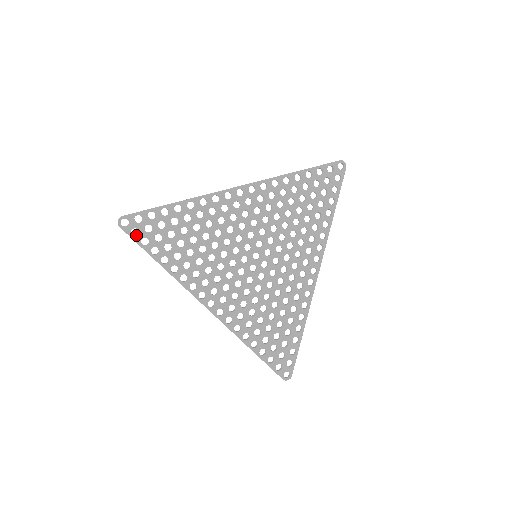
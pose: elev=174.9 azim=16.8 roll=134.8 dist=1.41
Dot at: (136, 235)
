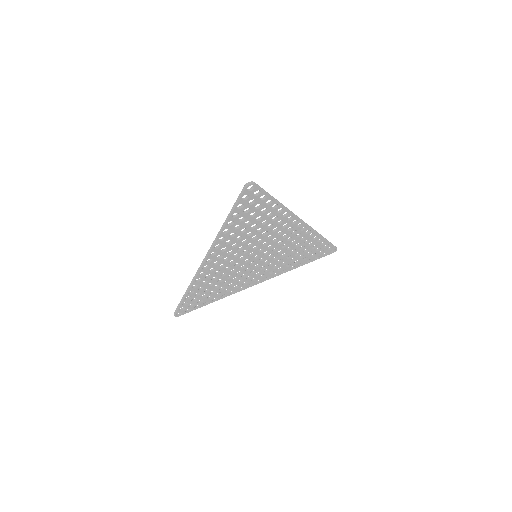
Dot at: (189, 309)
